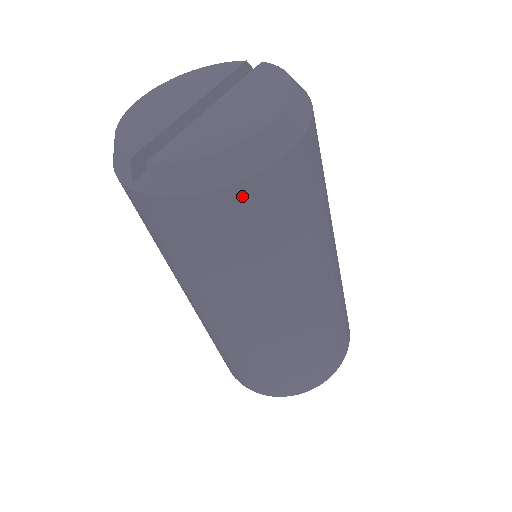
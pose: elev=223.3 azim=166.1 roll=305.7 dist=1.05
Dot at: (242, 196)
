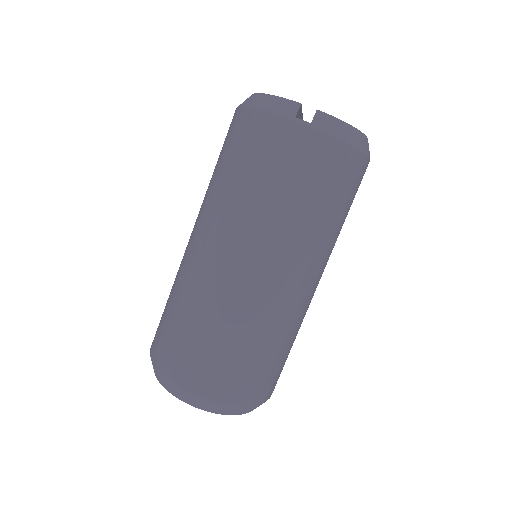
Dot at: (357, 162)
